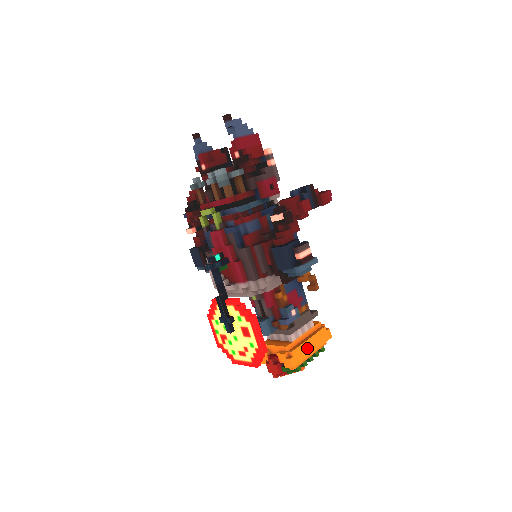
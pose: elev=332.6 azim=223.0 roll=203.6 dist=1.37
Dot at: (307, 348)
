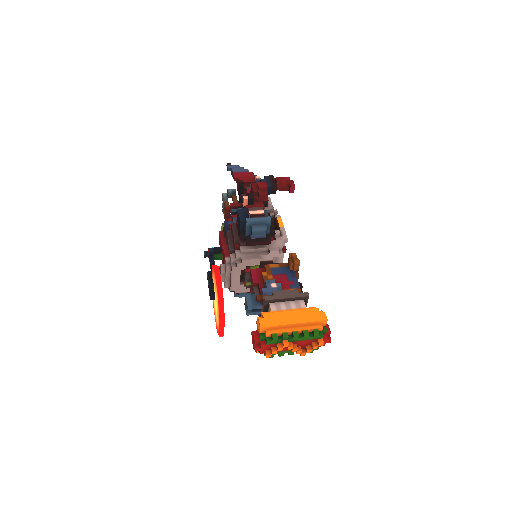
Dot at: (286, 318)
